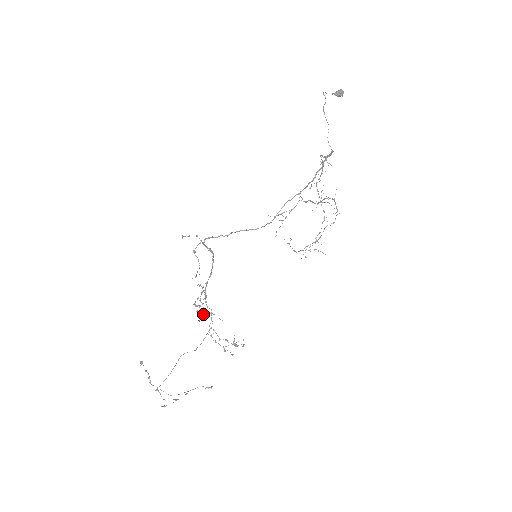
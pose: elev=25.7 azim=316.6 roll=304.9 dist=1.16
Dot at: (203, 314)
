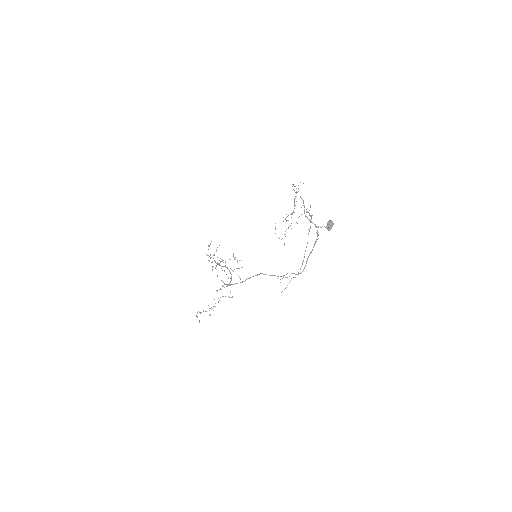
Dot at: occluded
